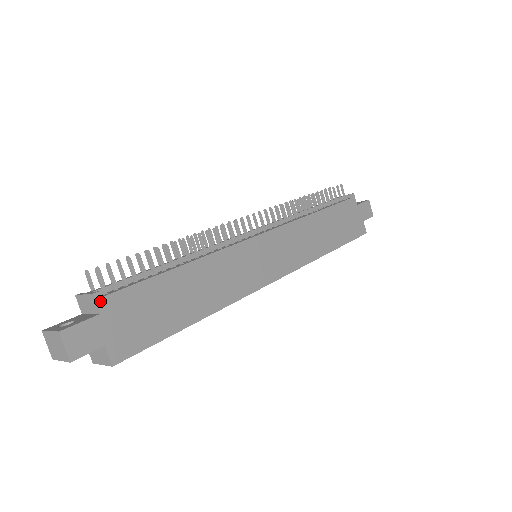
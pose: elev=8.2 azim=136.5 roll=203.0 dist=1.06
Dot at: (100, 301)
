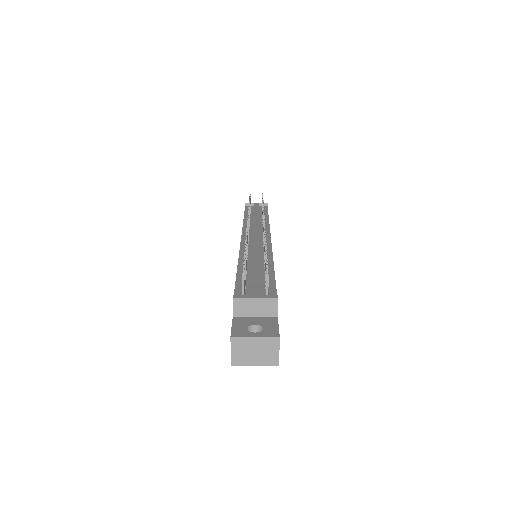
Dot at: occluded
